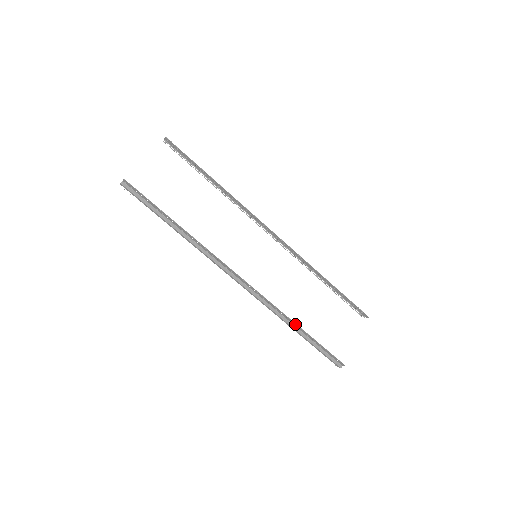
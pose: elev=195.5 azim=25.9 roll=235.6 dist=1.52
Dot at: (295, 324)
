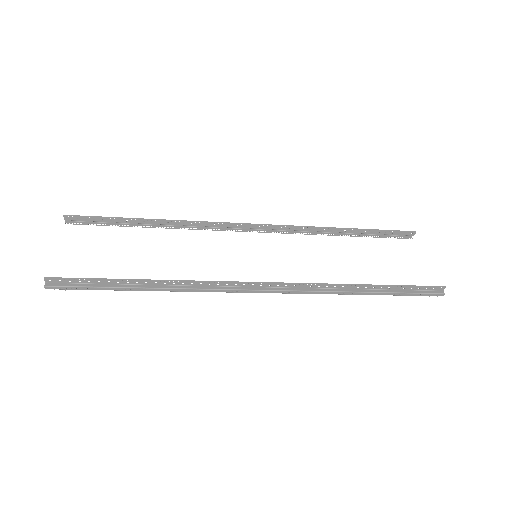
Dot at: (358, 286)
